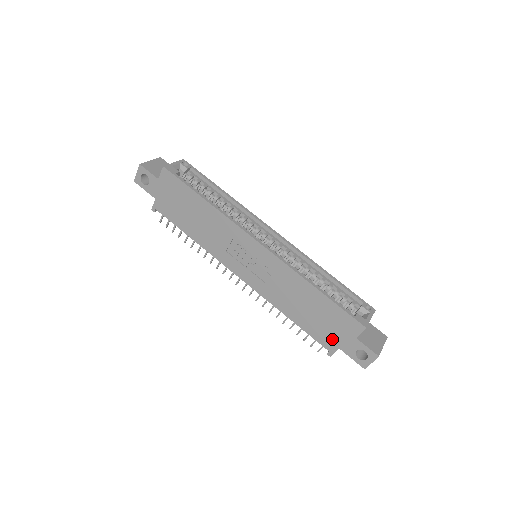
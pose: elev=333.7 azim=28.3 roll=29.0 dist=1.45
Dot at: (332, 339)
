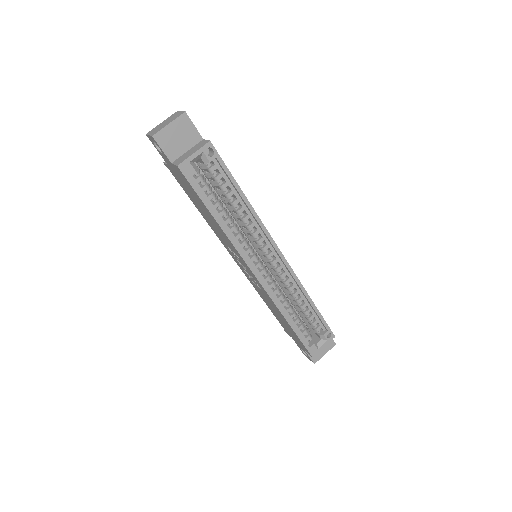
Dot at: (289, 334)
